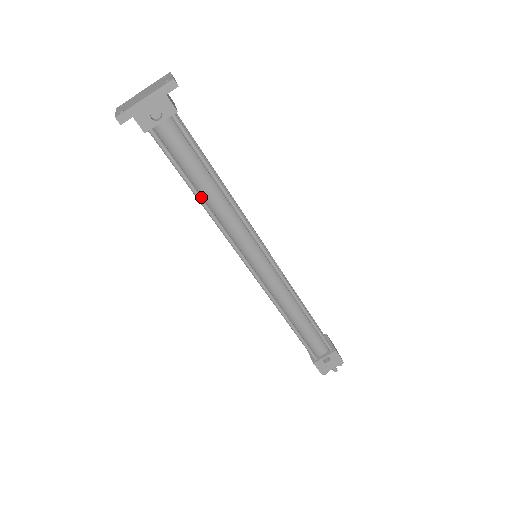
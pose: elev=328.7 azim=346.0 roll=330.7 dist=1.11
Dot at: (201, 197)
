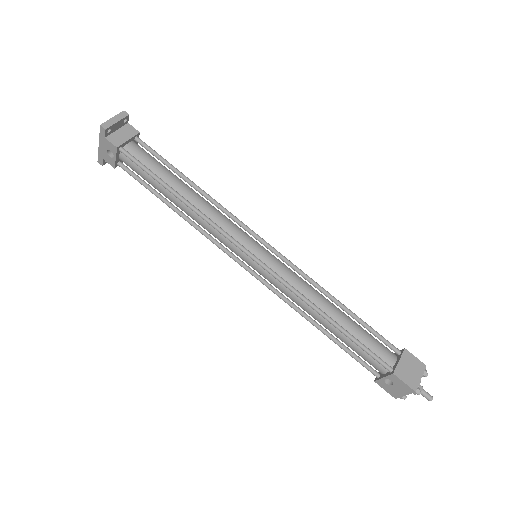
Dot at: (174, 209)
